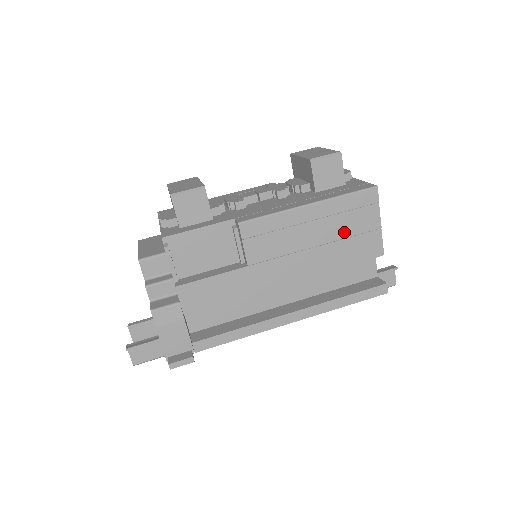
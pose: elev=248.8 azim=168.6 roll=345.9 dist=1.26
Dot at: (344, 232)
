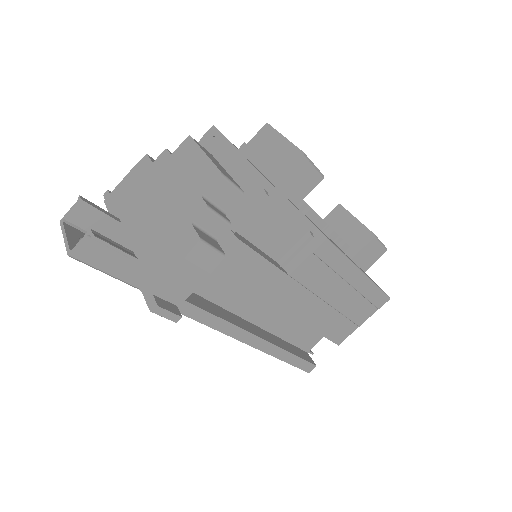
Dot at: (348, 310)
